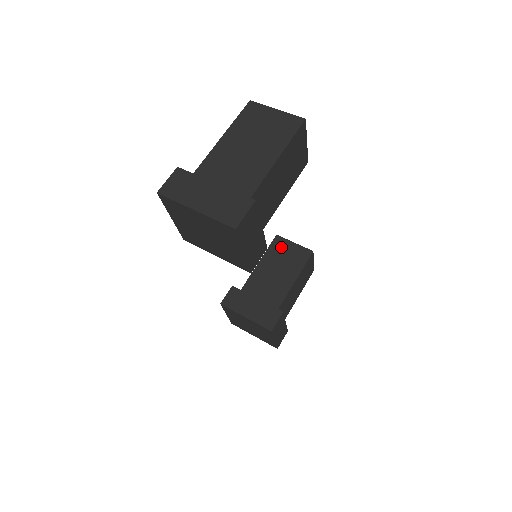
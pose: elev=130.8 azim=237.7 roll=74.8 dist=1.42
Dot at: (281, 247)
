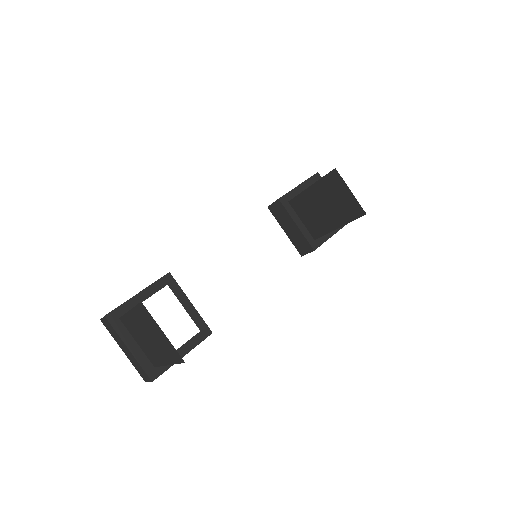
Dot at: (335, 186)
